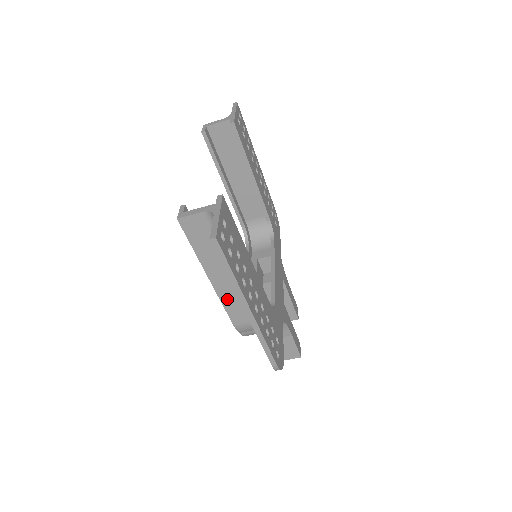
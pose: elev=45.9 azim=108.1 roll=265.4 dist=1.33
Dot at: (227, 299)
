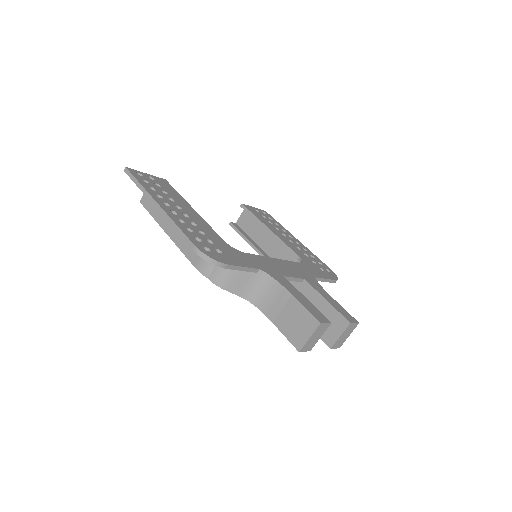
Dot at: (181, 243)
